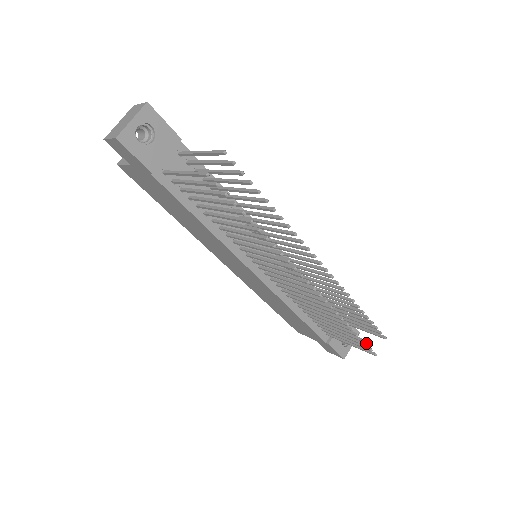
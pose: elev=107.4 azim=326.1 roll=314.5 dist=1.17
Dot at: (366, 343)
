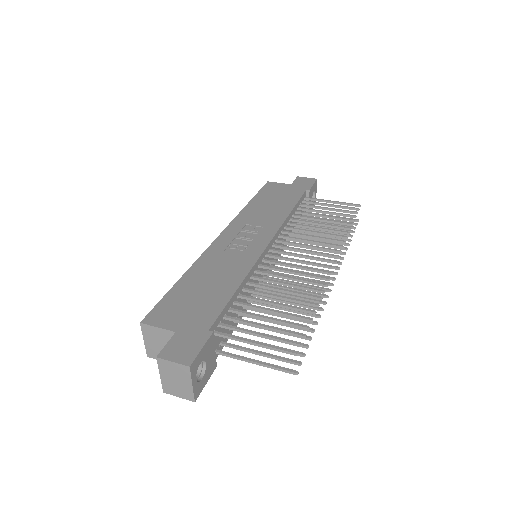
Dot at: (355, 228)
